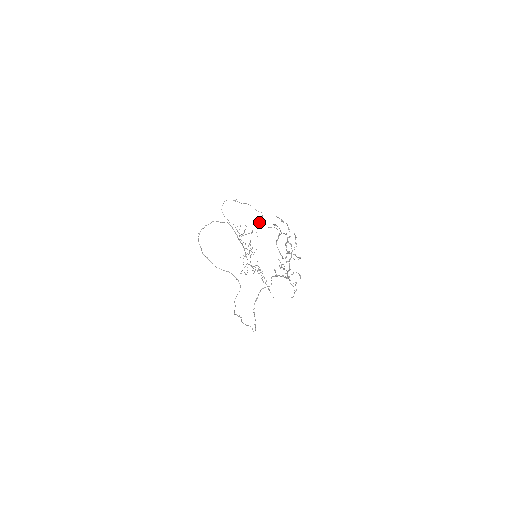
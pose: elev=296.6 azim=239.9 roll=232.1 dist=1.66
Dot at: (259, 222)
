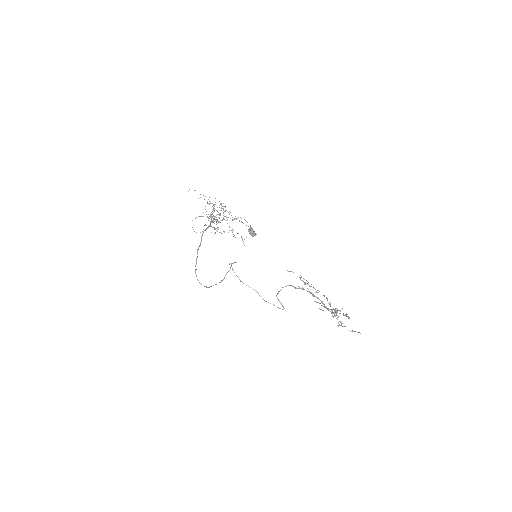
Dot at: (250, 233)
